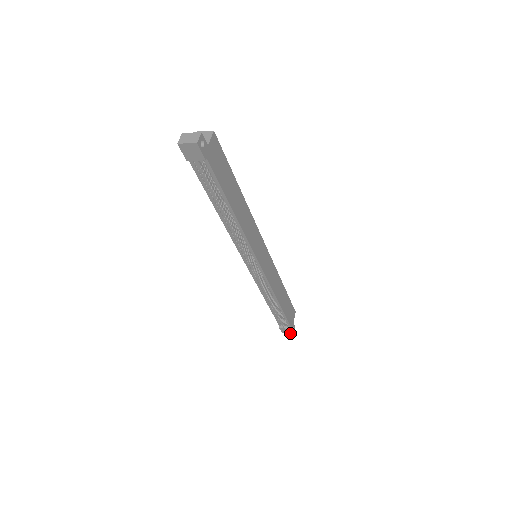
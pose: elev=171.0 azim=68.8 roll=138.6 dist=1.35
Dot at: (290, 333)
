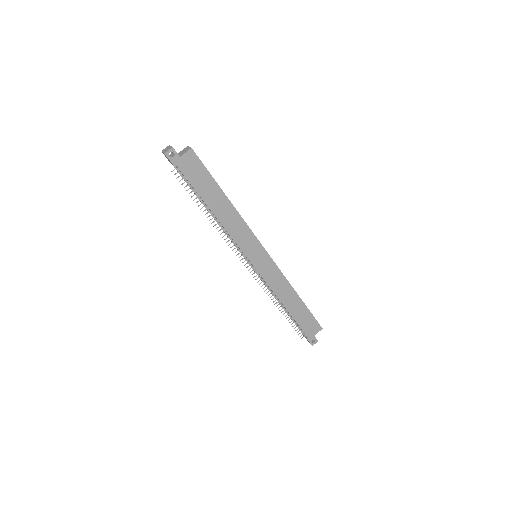
Dot at: (310, 343)
